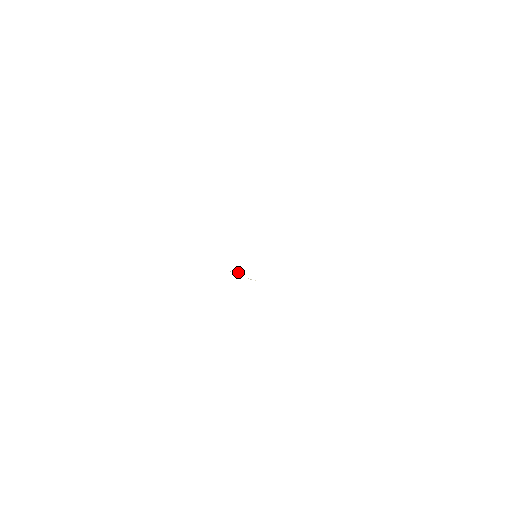
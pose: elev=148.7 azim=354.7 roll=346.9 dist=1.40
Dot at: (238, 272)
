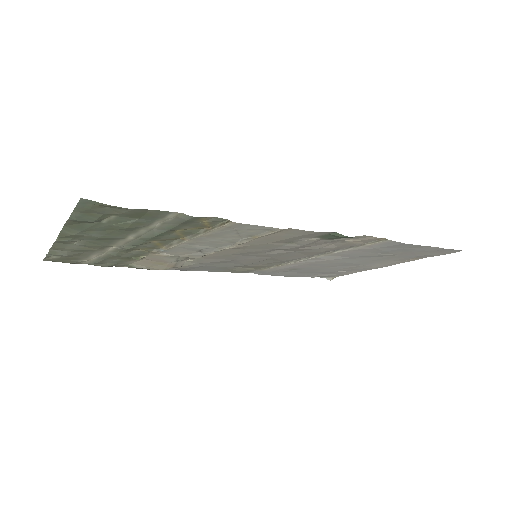
Dot at: (205, 255)
